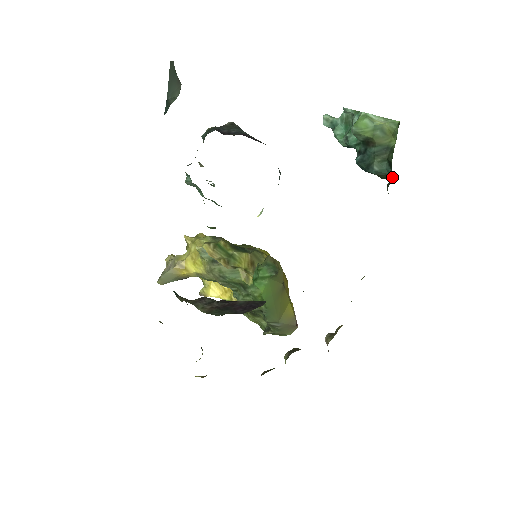
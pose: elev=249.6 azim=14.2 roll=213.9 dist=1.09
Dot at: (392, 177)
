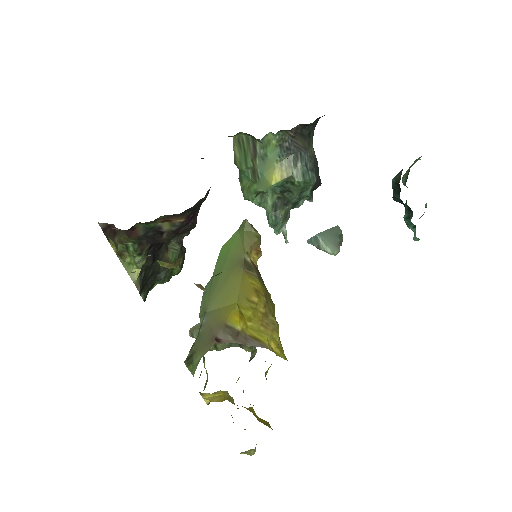
Dot at: occluded
